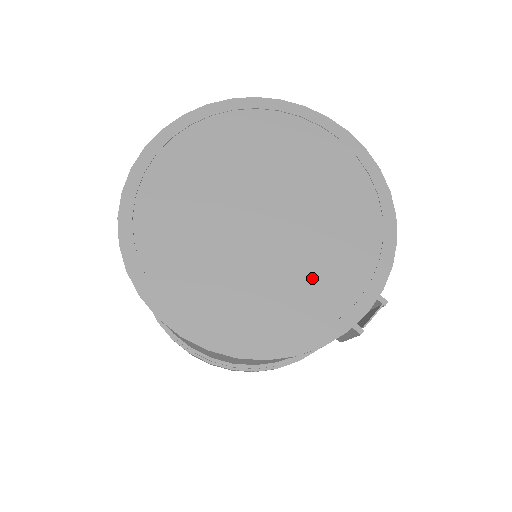
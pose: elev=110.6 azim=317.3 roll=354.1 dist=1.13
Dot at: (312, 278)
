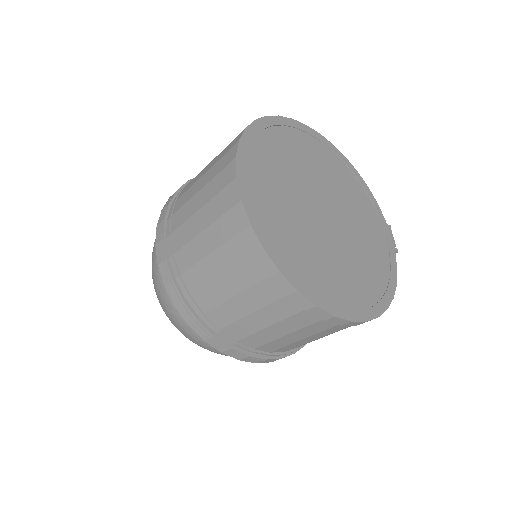
Dot at: (367, 235)
